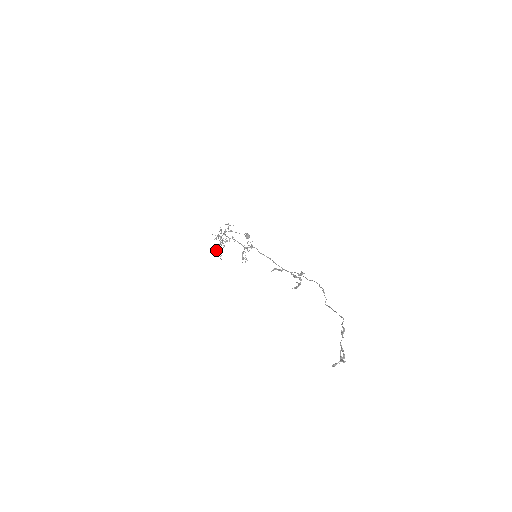
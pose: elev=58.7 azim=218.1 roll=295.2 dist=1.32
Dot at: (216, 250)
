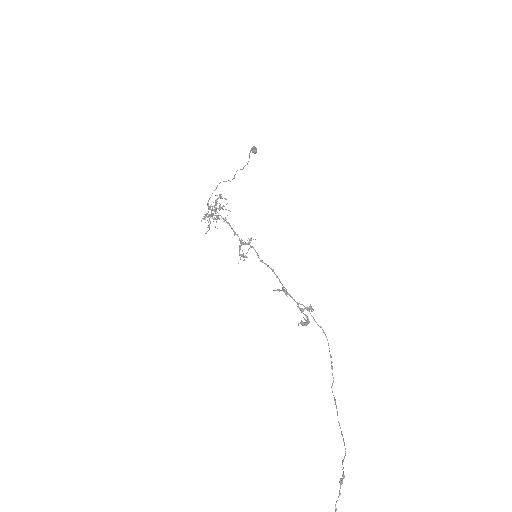
Dot at: (208, 227)
